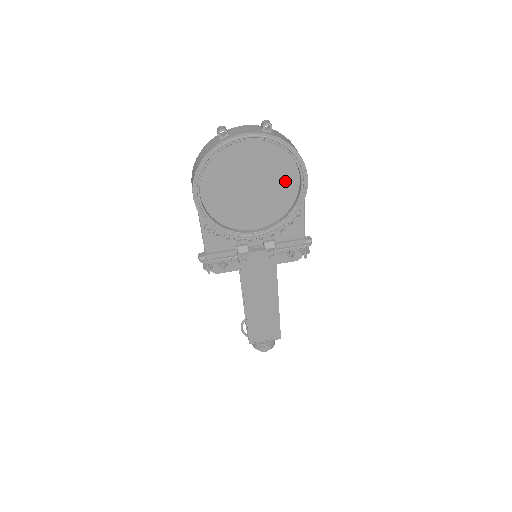
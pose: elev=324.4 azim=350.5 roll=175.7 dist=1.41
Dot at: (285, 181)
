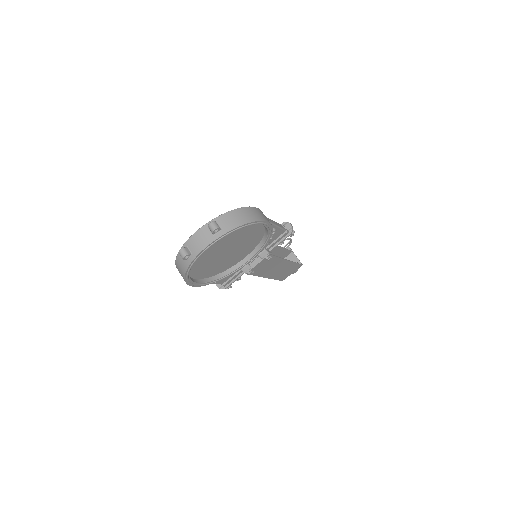
Dot at: (250, 231)
